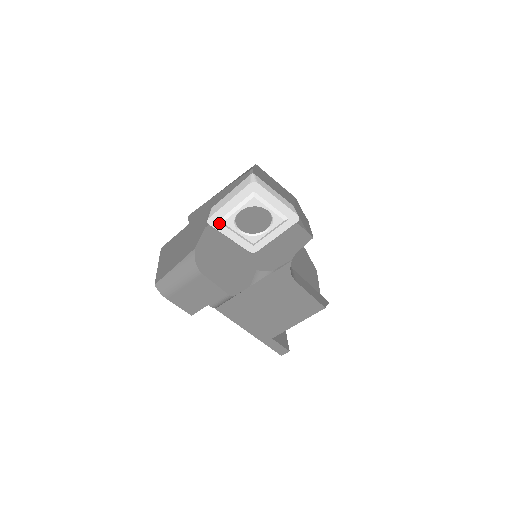
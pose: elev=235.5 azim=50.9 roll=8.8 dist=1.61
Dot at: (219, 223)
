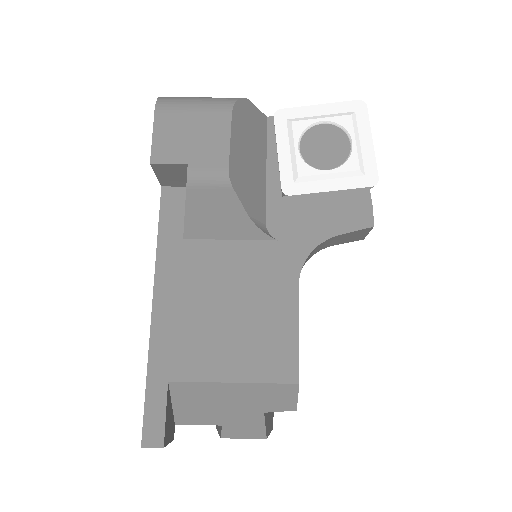
Dot at: (285, 123)
